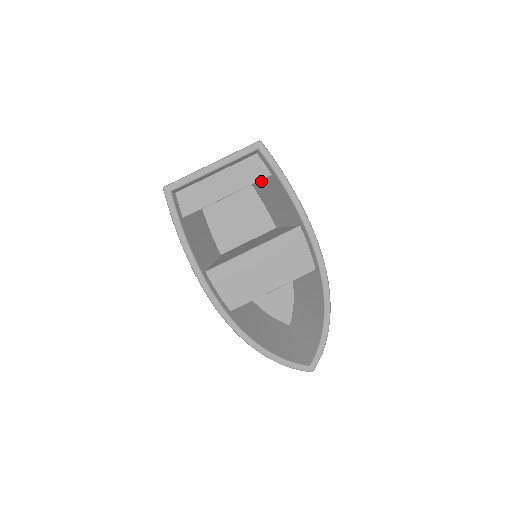
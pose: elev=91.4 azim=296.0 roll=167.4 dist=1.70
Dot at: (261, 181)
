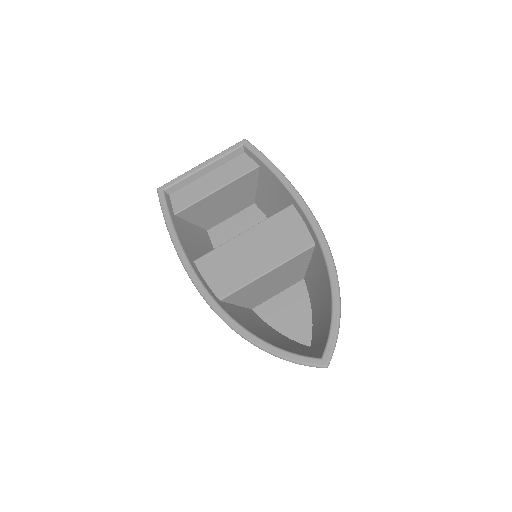
Dot at: (258, 188)
